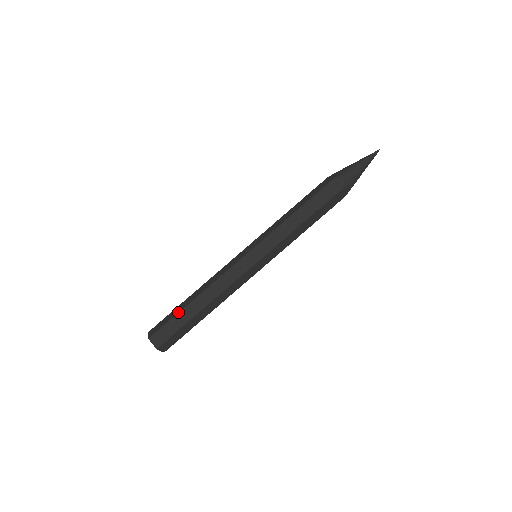
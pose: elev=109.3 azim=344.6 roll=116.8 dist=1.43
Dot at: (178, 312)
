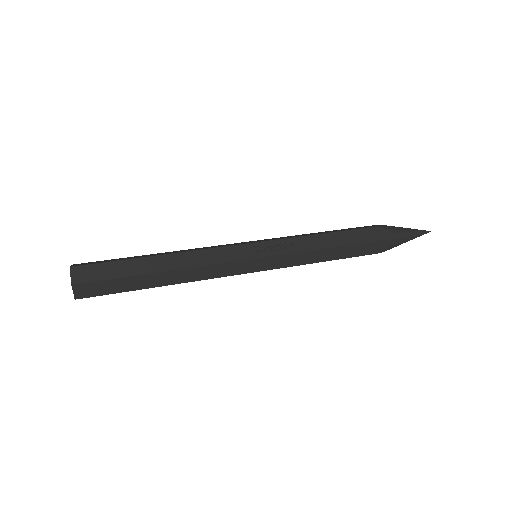
Dot at: (132, 275)
